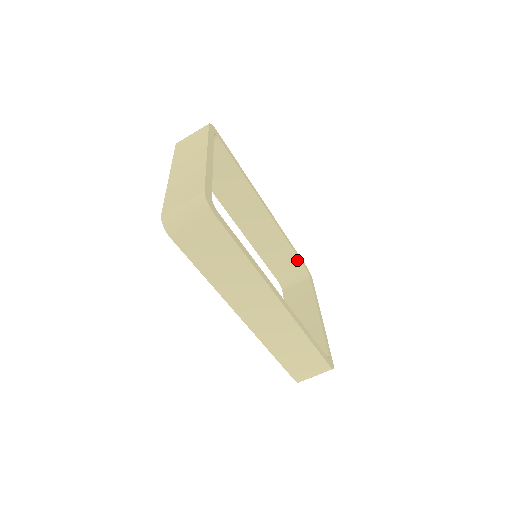
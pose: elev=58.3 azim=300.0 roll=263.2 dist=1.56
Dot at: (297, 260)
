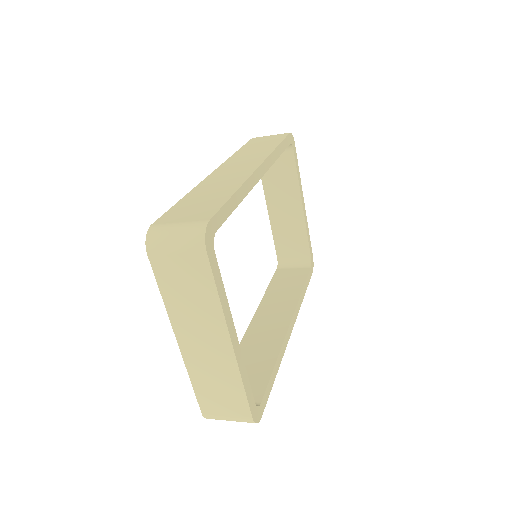
Dot at: occluded
